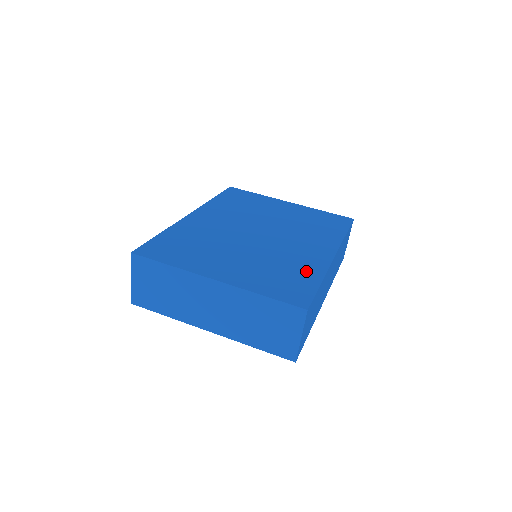
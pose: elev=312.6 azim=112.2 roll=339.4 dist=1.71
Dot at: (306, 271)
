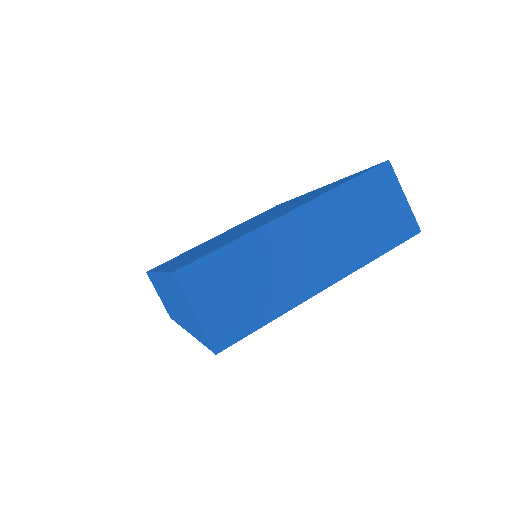
Dot at: (328, 186)
